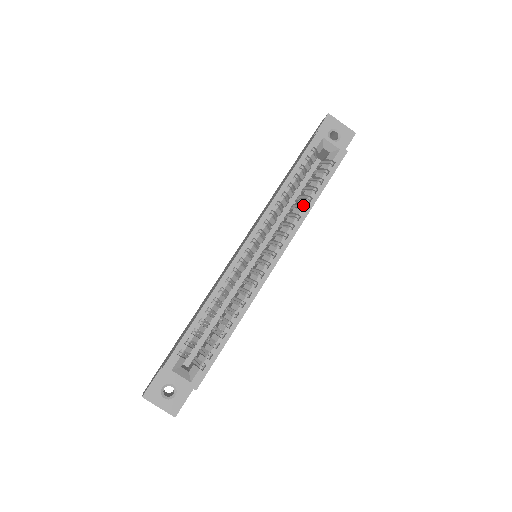
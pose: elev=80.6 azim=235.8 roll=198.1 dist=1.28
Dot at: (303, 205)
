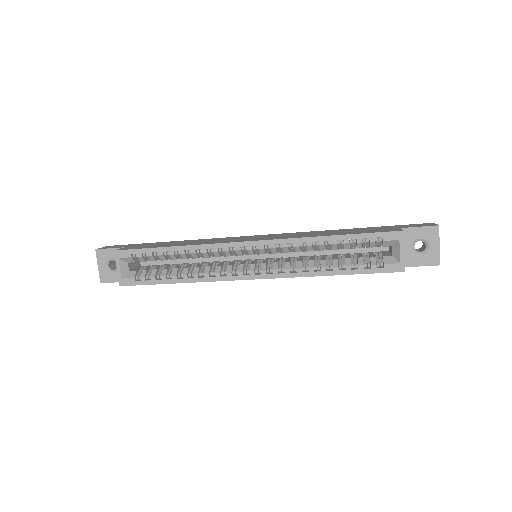
Dot at: (321, 266)
